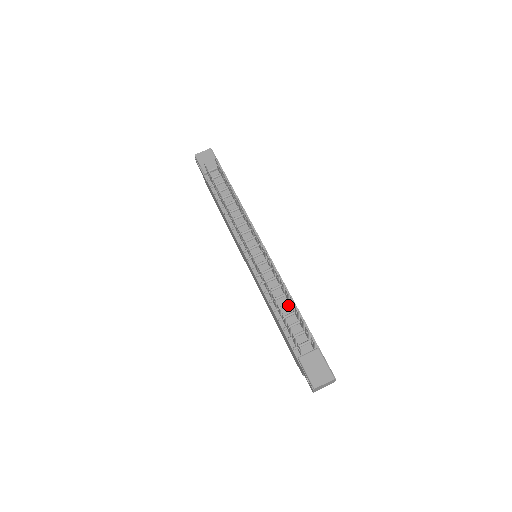
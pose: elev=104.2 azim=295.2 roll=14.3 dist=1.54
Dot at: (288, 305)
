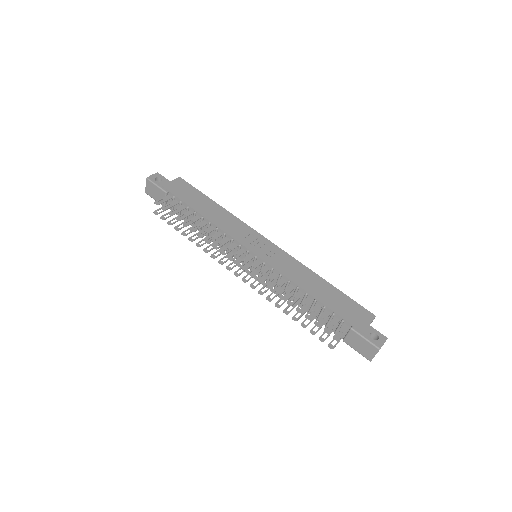
Dot at: (305, 298)
